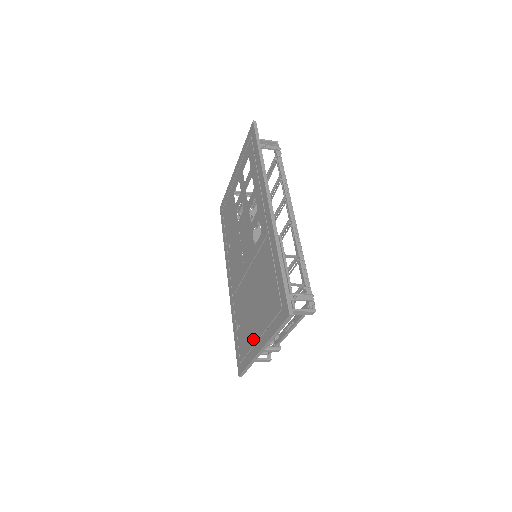
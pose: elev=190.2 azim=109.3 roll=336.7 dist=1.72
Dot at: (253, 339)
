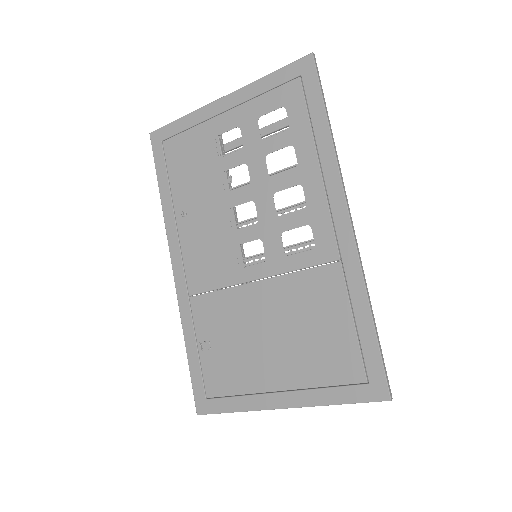
Dot at: (260, 385)
